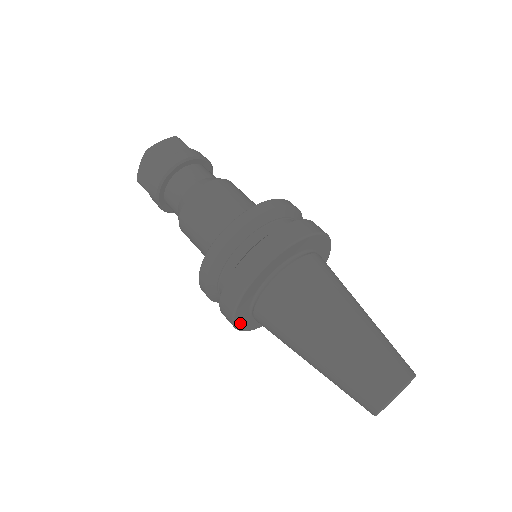
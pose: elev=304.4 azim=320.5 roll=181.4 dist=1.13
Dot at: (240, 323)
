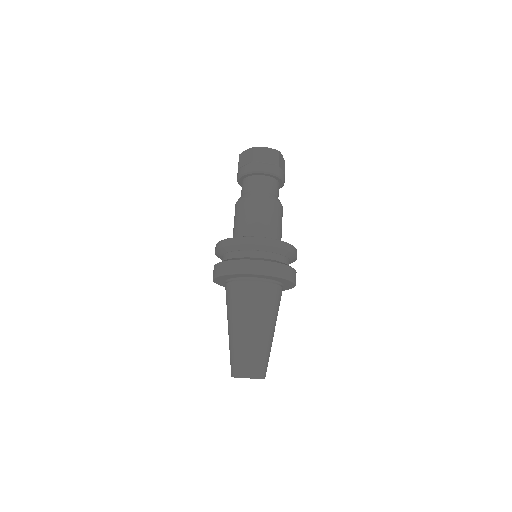
Dot at: (217, 281)
